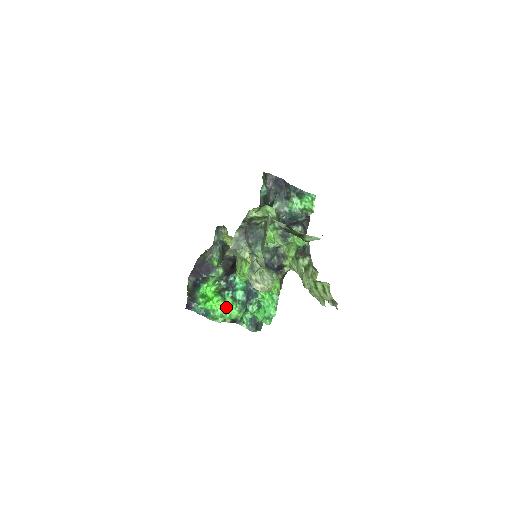
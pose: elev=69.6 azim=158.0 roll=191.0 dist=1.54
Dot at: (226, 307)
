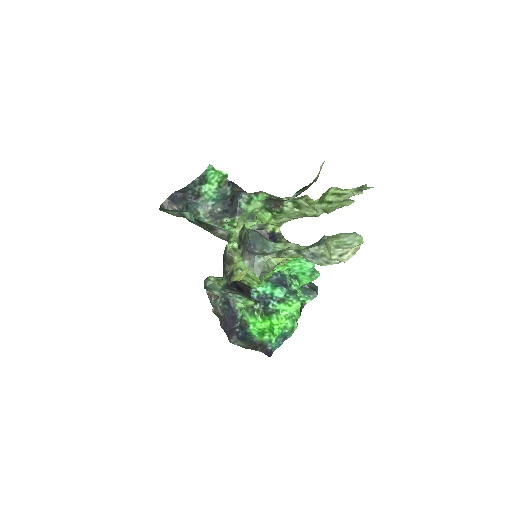
Dot at: (287, 313)
